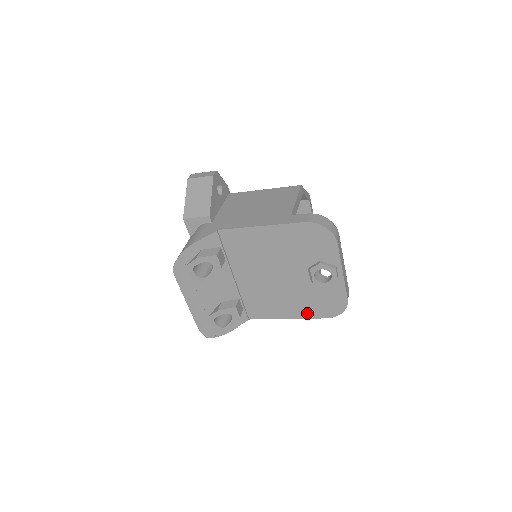
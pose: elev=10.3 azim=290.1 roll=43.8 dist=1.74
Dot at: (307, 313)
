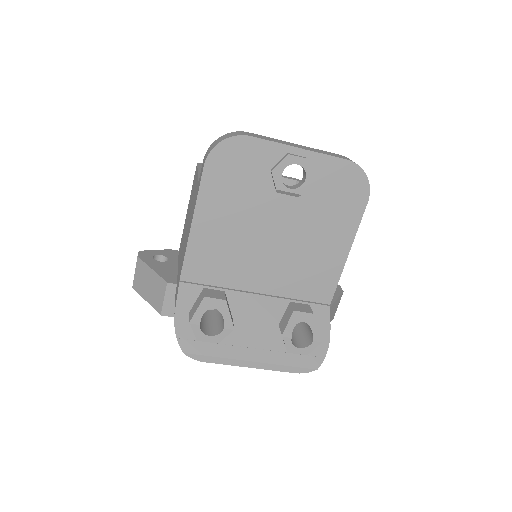
Dot at: (349, 225)
